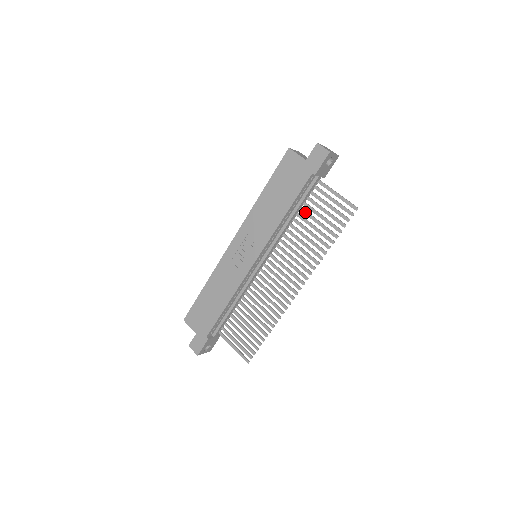
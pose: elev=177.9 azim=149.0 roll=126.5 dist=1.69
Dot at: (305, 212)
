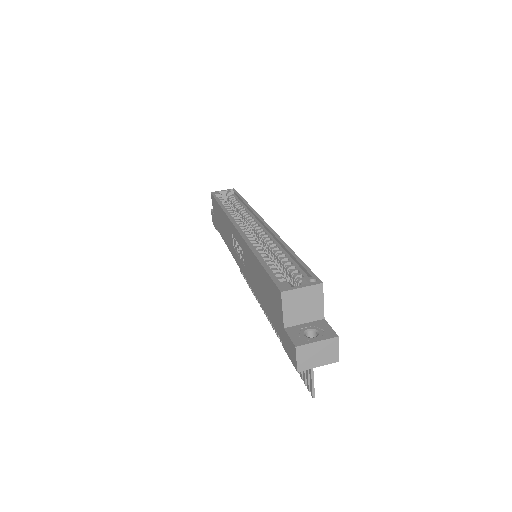
Dot at: occluded
